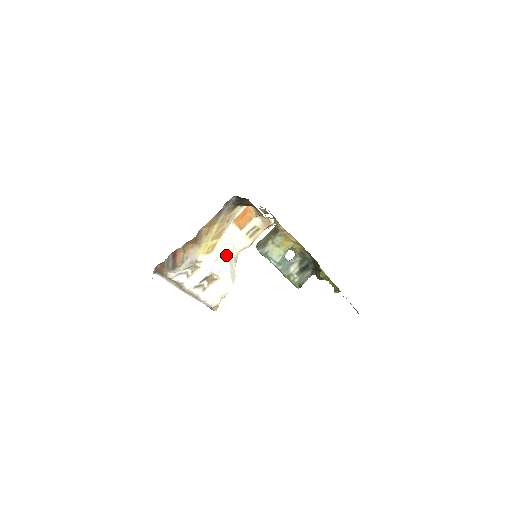
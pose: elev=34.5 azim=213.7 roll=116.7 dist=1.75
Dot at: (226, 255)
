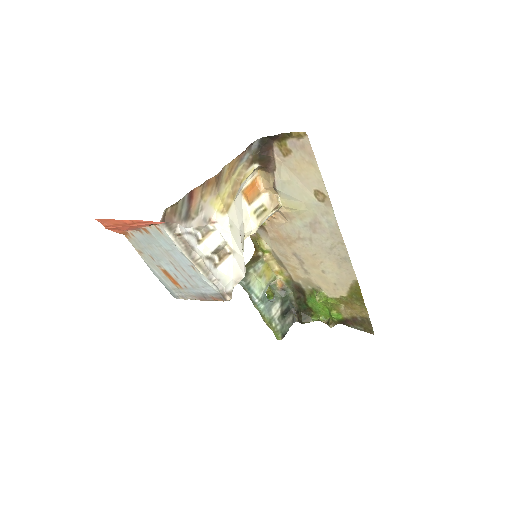
Dot at: (238, 227)
